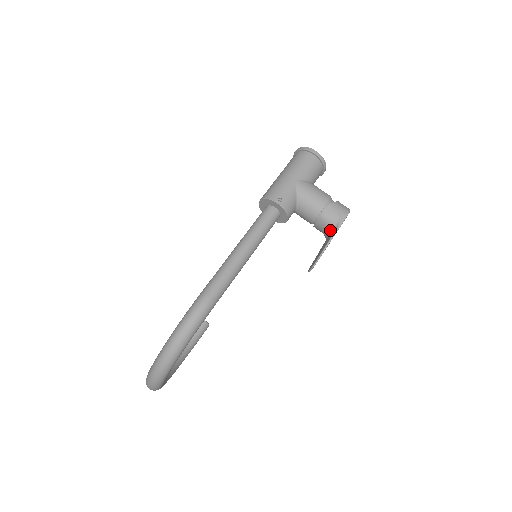
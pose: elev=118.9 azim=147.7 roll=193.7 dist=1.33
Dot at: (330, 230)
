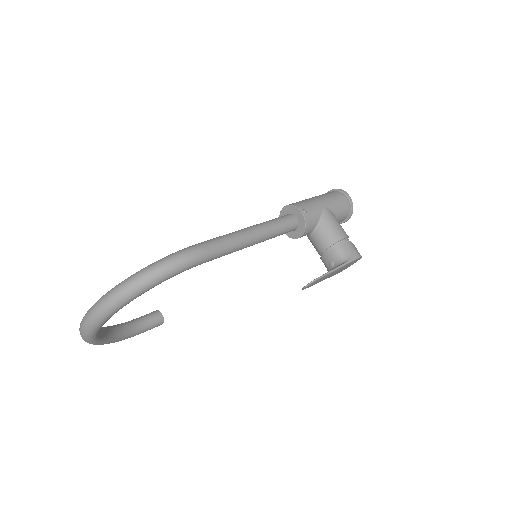
Dot at: (338, 263)
